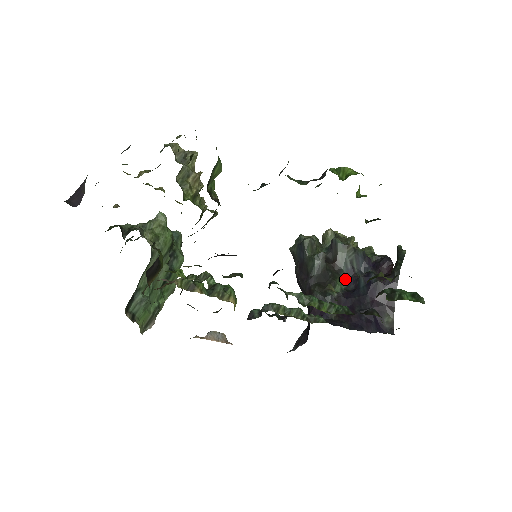
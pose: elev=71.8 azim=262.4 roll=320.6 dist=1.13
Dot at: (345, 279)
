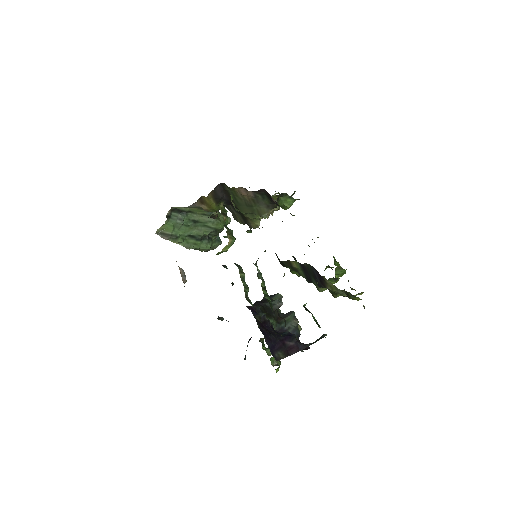
Dot at: (277, 328)
